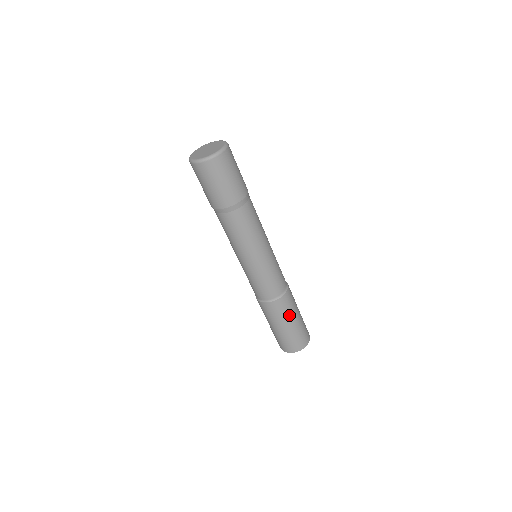
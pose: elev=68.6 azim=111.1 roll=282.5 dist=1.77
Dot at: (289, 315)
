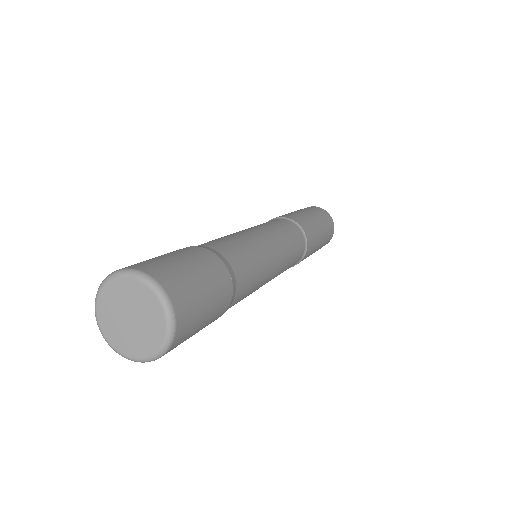
Dot at: (312, 253)
